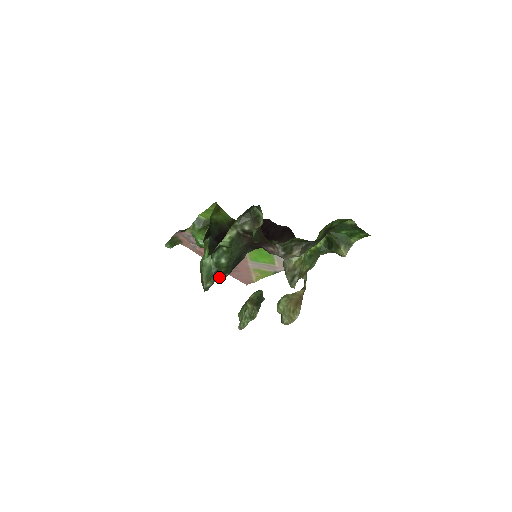
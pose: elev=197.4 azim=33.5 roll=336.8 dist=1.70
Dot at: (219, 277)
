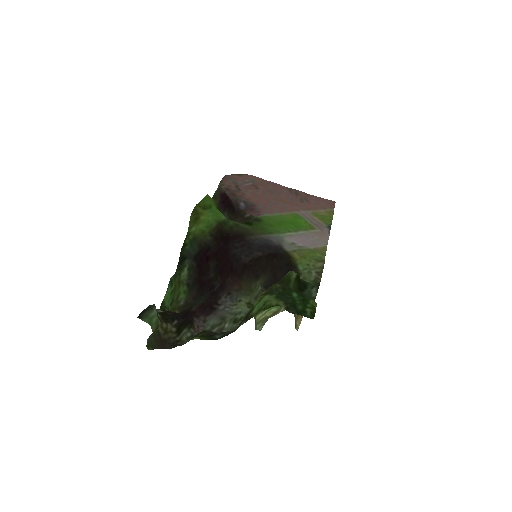
Dot at: occluded
